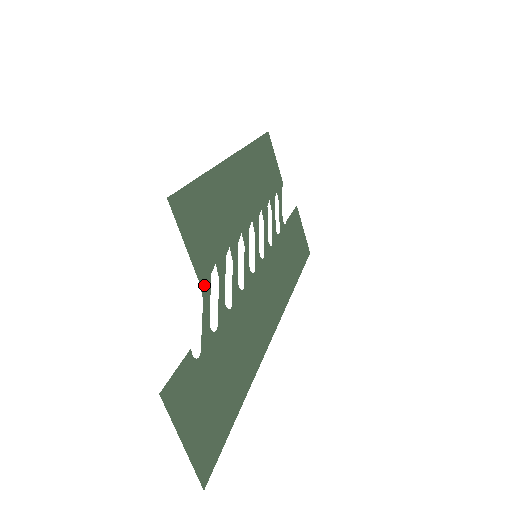
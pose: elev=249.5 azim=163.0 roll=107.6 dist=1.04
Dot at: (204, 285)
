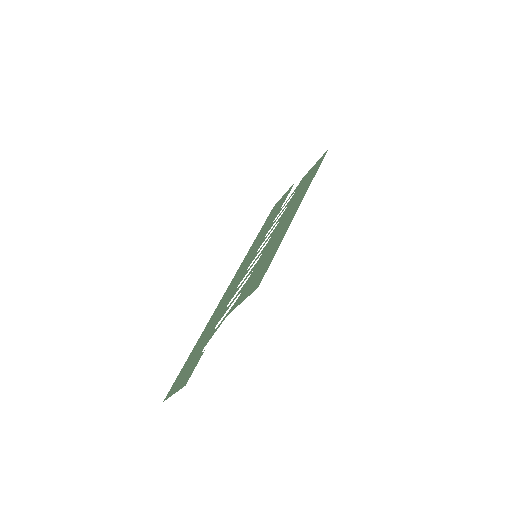
Dot at: (231, 310)
